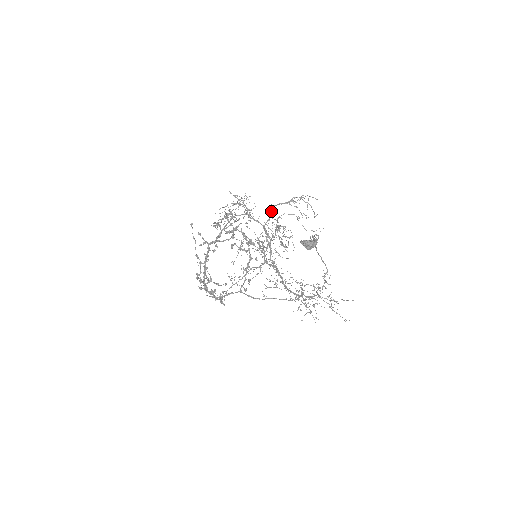
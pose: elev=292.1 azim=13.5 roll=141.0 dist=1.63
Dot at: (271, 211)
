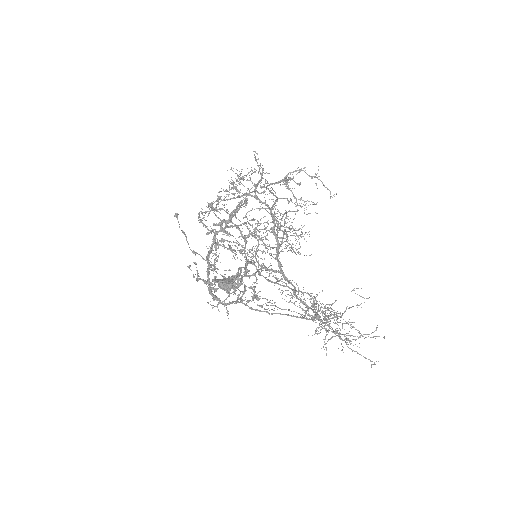
Dot at: occluded
